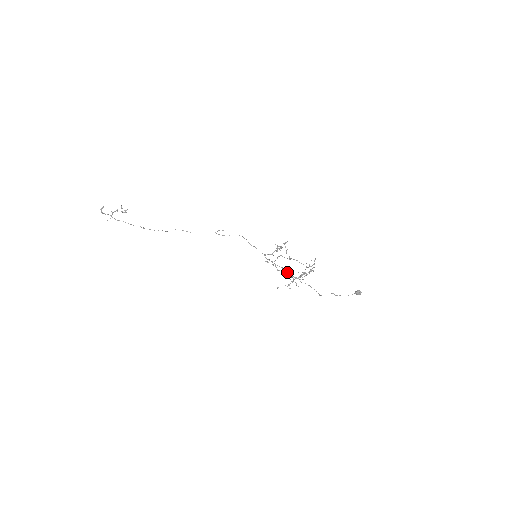
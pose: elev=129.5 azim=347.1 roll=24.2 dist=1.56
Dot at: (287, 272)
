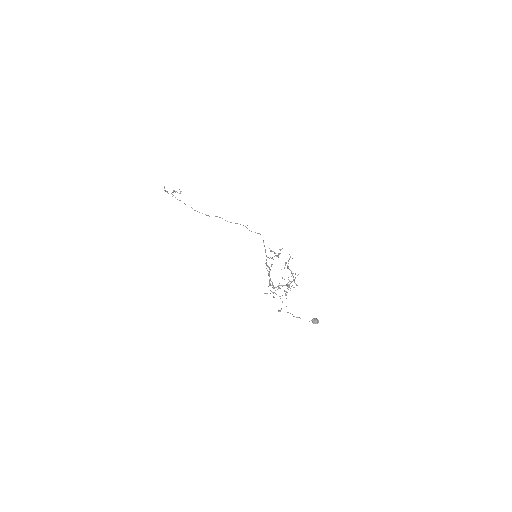
Dot at: (270, 279)
